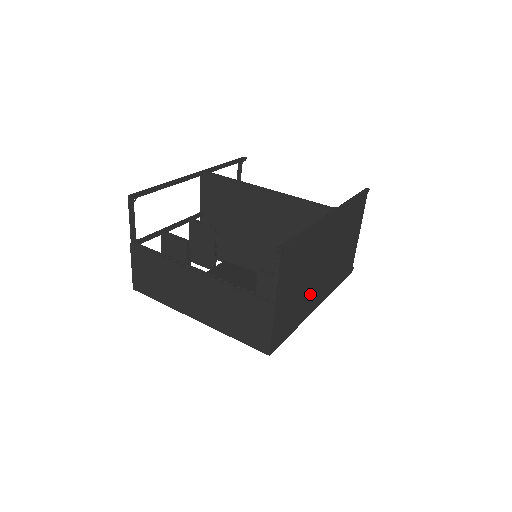
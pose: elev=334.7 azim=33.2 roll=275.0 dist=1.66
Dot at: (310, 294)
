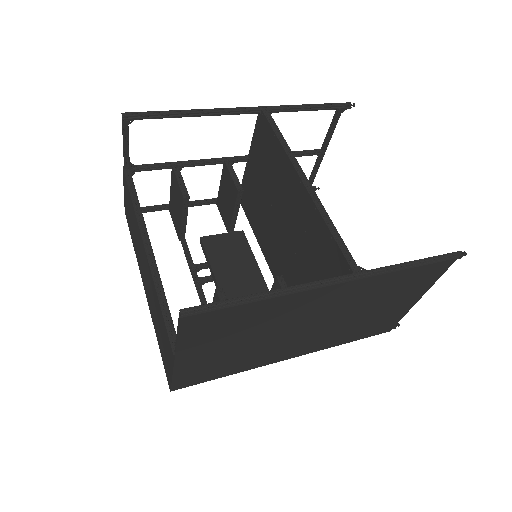
Dot at: (273, 349)
